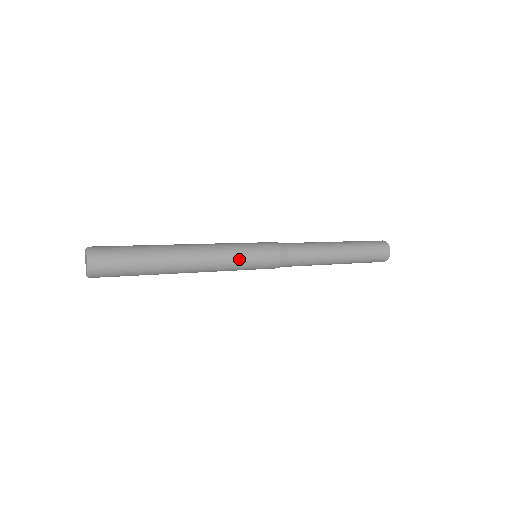
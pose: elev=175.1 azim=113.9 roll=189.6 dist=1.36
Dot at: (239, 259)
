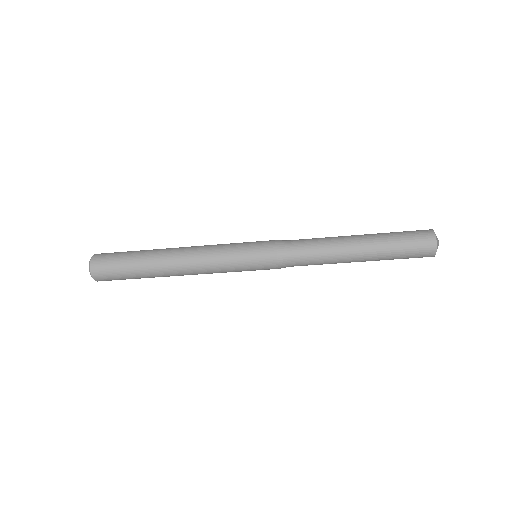
Dot at: (229, 244)
